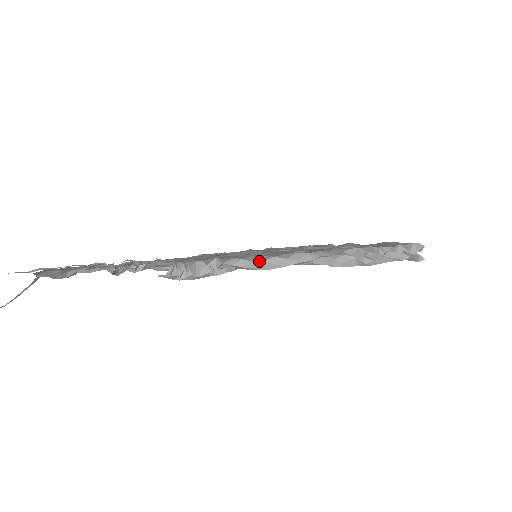
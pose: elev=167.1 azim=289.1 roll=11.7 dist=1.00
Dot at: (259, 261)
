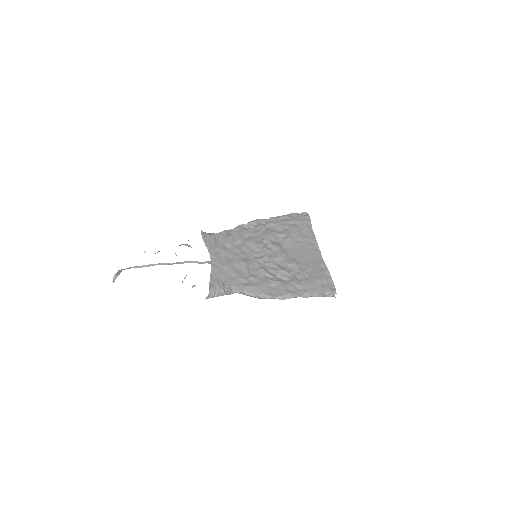
Dot at: (250, 295)
